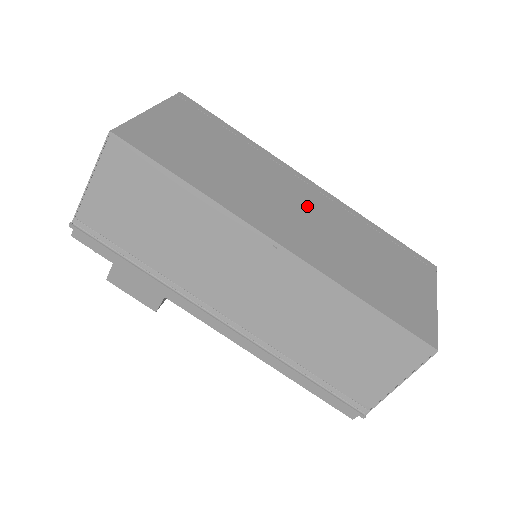
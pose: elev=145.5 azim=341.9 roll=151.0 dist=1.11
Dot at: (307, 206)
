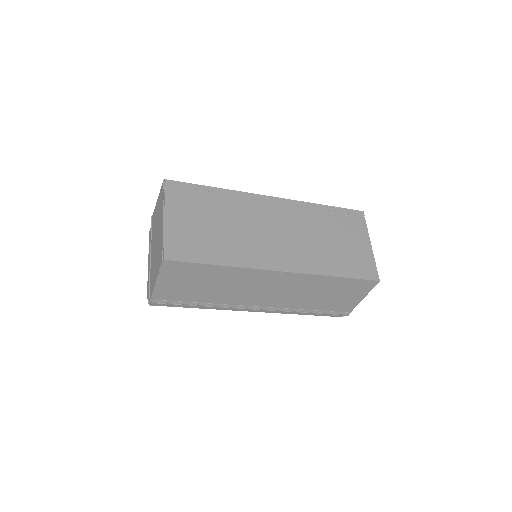
Dot at: (281, 224)
